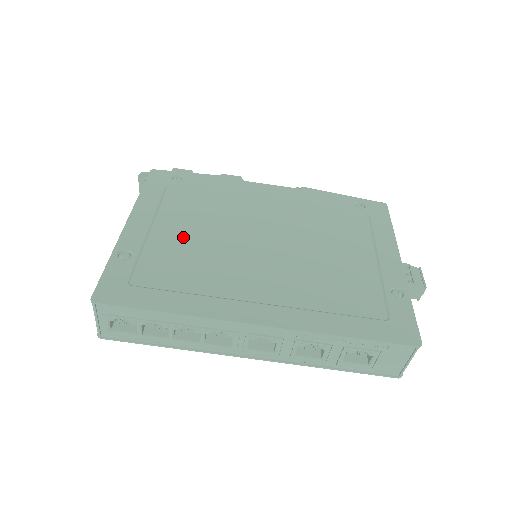
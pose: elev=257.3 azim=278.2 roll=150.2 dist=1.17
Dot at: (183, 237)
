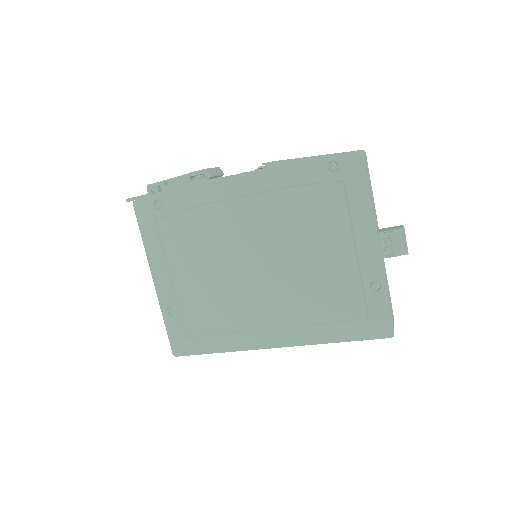
Dot at: (196, 280)
